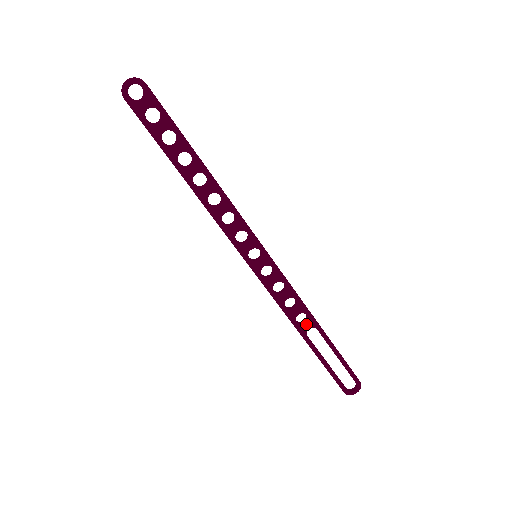
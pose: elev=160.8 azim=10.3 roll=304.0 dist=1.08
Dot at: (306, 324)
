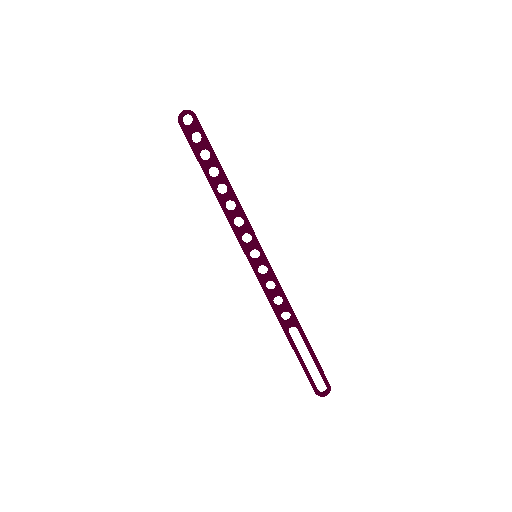
Dot at: (289, 322)
